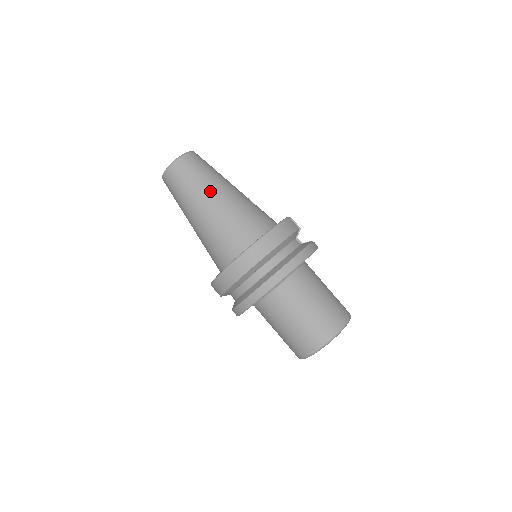
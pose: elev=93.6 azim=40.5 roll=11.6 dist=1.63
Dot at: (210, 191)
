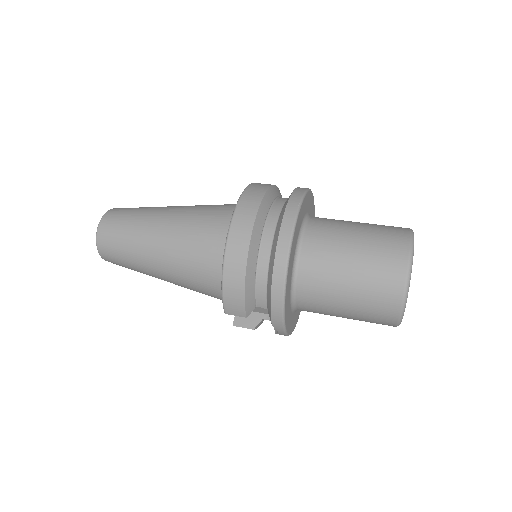
Dot at: (158, 213)
